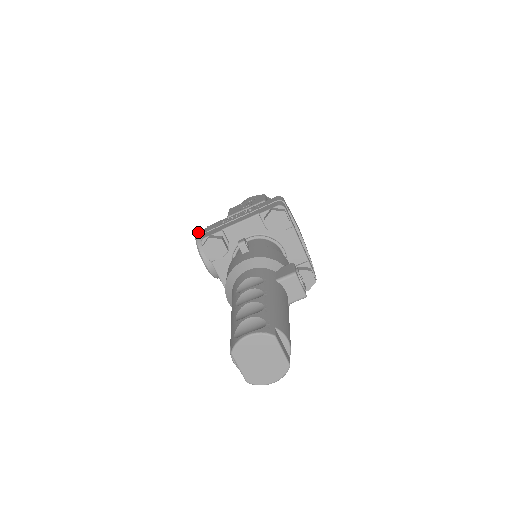
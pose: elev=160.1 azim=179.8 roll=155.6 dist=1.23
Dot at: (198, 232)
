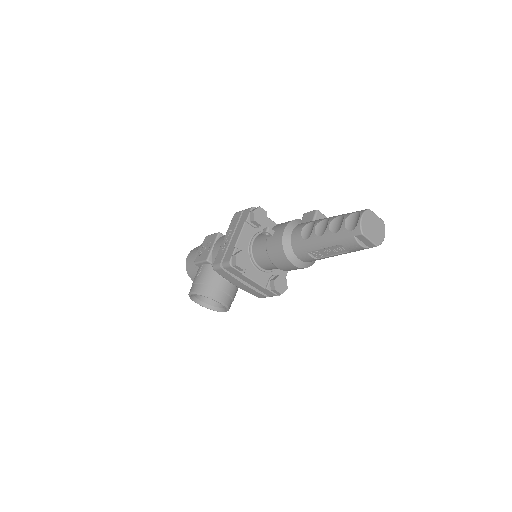
Dot at: (192, 290)
